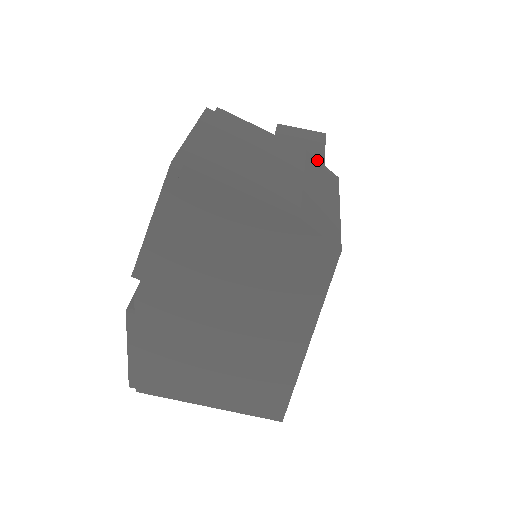
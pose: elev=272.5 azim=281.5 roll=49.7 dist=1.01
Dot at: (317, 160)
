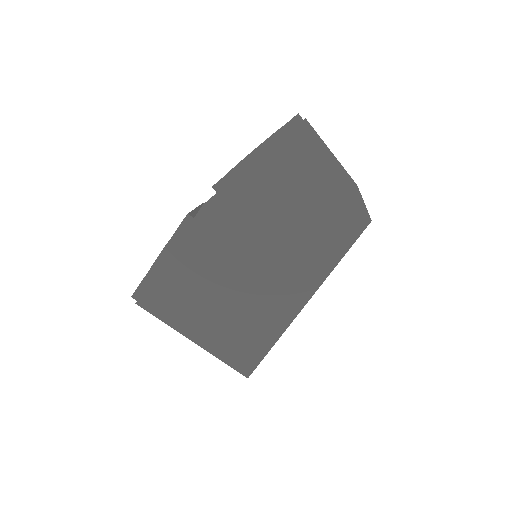
Dot at: occluded
